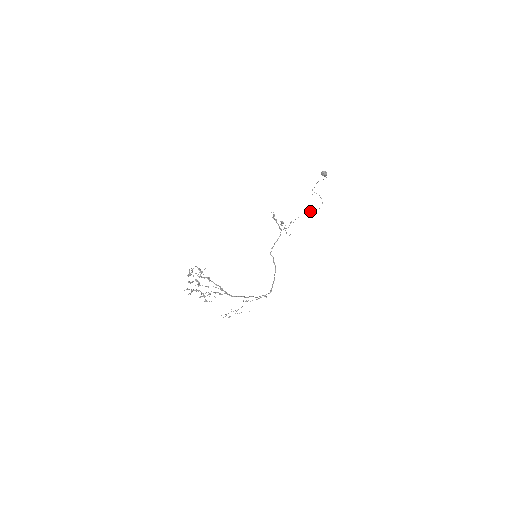
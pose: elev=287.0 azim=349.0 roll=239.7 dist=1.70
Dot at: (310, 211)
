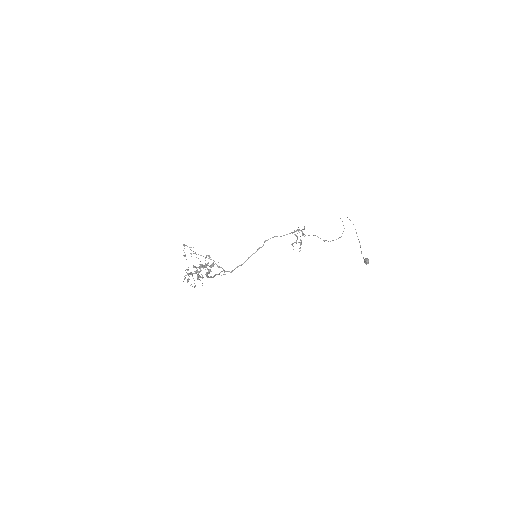
Dot at: (324, 240)
